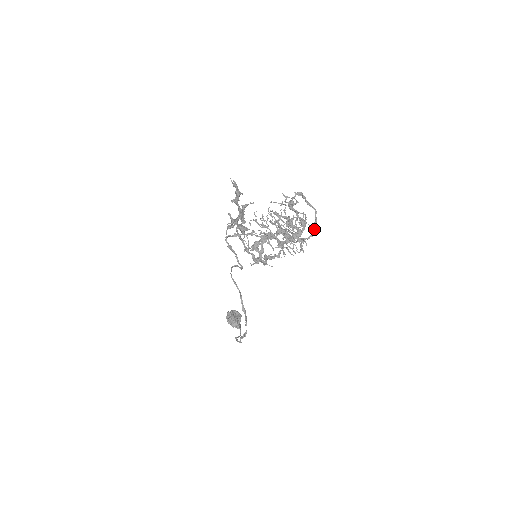
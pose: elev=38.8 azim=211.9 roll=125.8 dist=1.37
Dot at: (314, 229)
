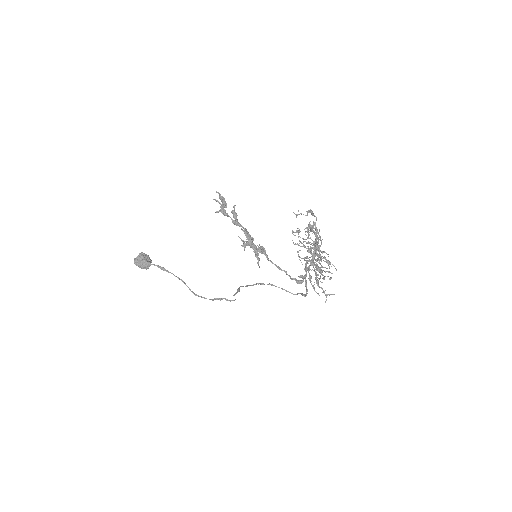
Dot at: occluded
